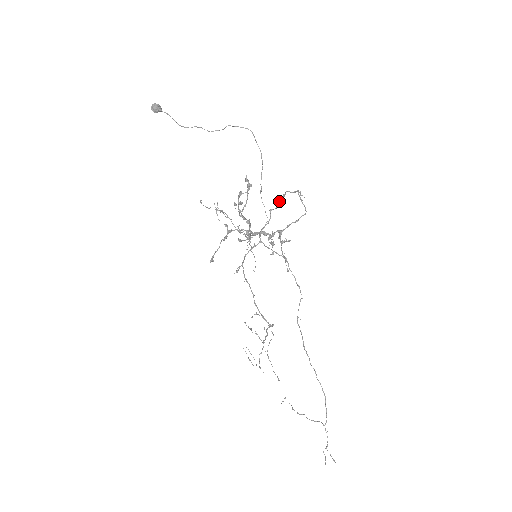
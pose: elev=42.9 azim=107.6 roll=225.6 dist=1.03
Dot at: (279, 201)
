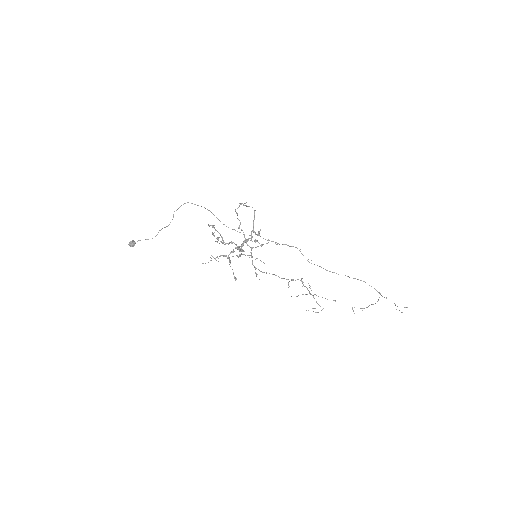
Dot at: (238, 219)
